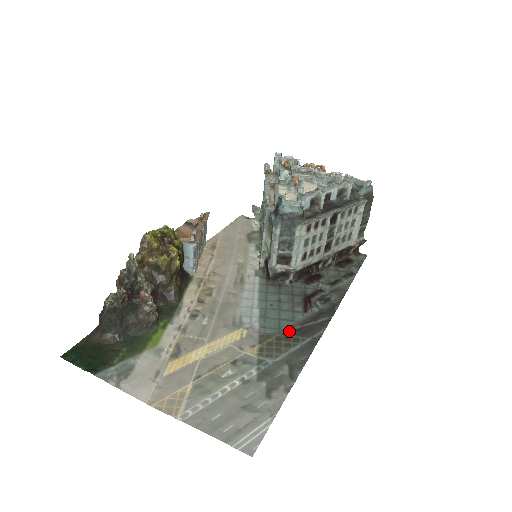
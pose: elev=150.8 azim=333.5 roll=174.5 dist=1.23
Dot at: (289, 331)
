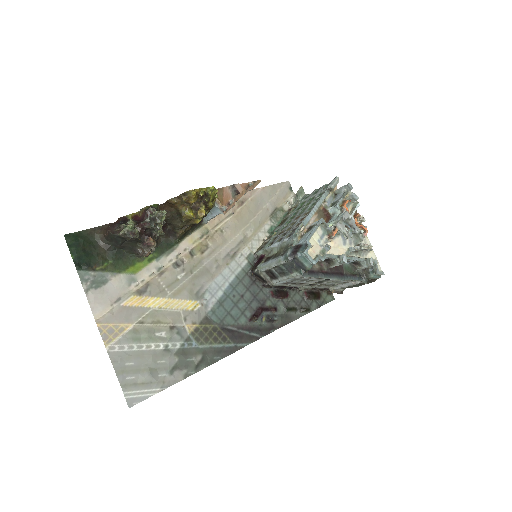
Dot at: (226, 328)
